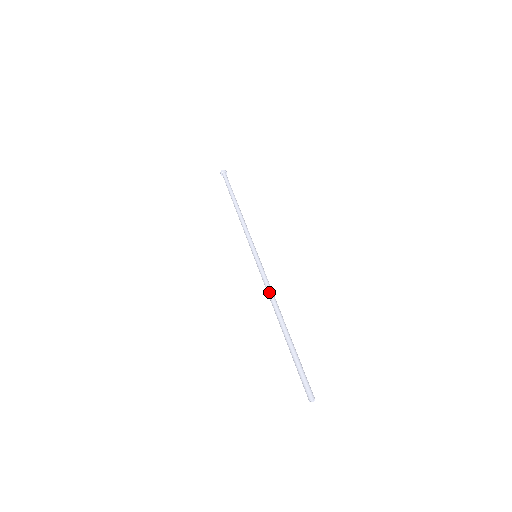
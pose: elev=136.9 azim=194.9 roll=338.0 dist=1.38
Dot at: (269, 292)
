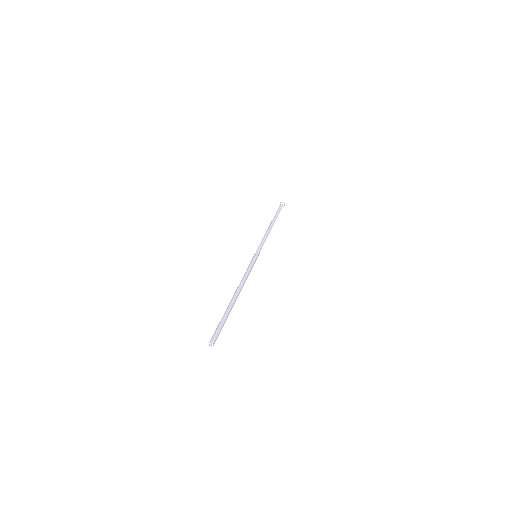
Dot at: (245, 277)
